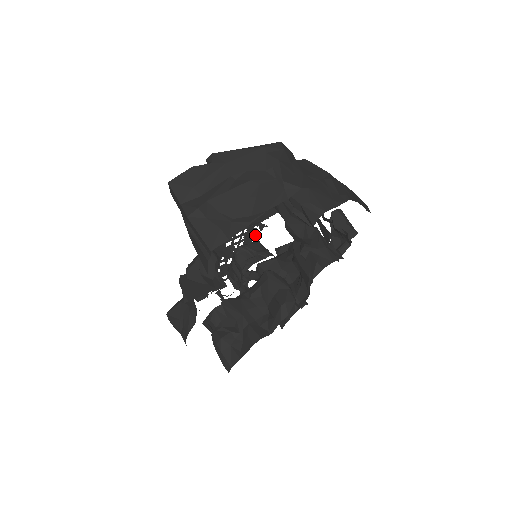
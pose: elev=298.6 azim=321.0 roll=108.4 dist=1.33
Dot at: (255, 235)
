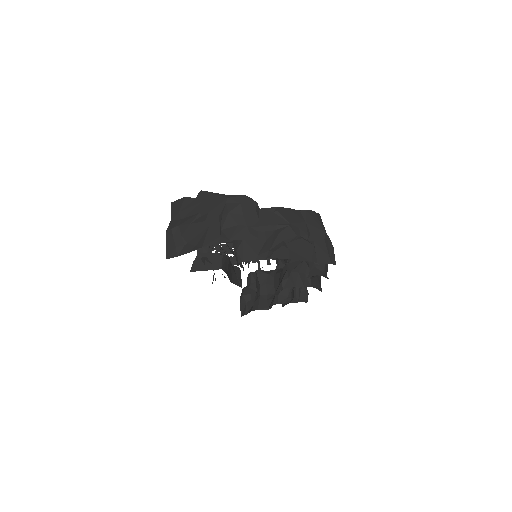
Dot at: occluded
